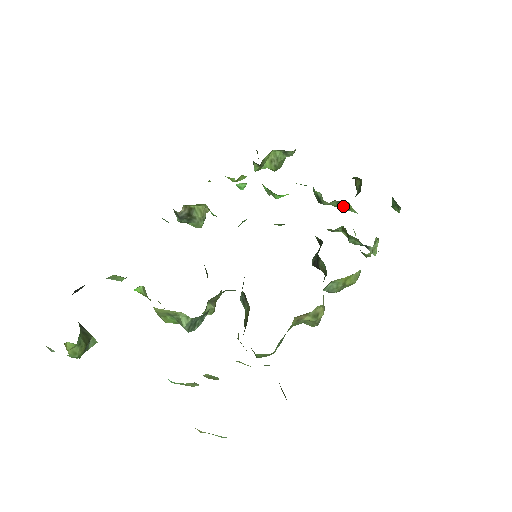
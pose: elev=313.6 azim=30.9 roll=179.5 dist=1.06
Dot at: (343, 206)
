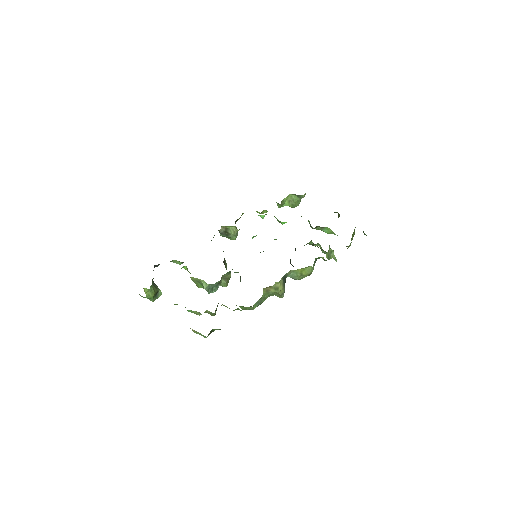
Dot at: (326, 230)
